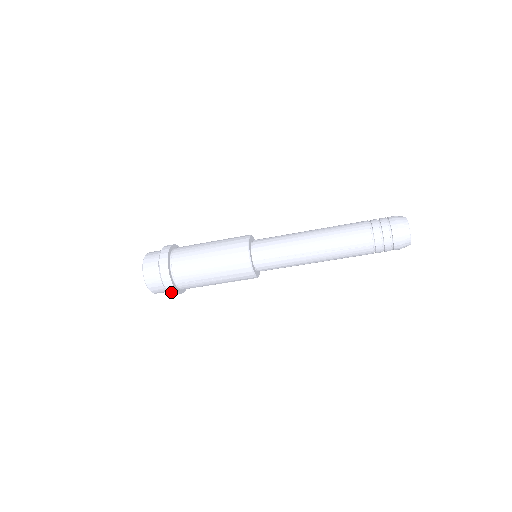
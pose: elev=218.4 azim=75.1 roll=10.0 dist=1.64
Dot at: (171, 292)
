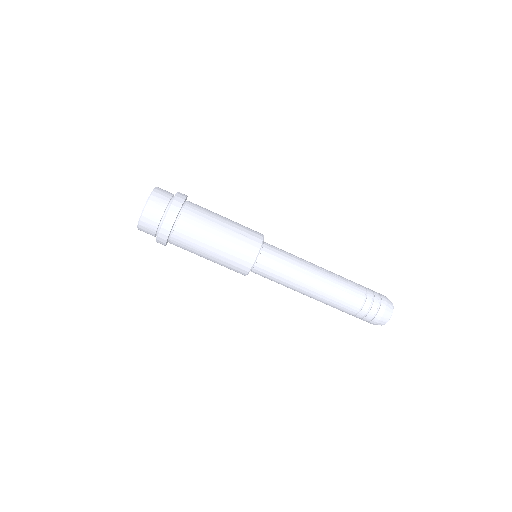
Dot at: (174, 205)
